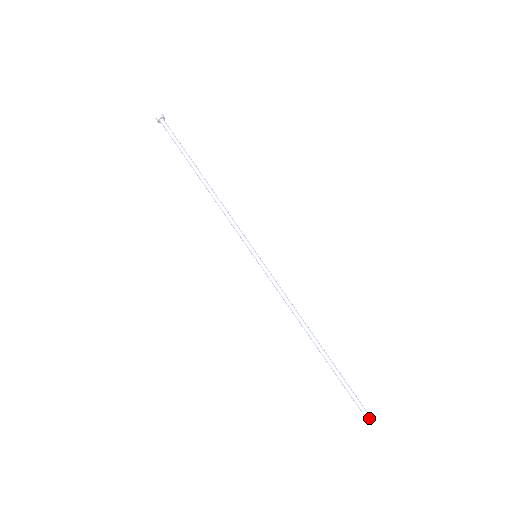
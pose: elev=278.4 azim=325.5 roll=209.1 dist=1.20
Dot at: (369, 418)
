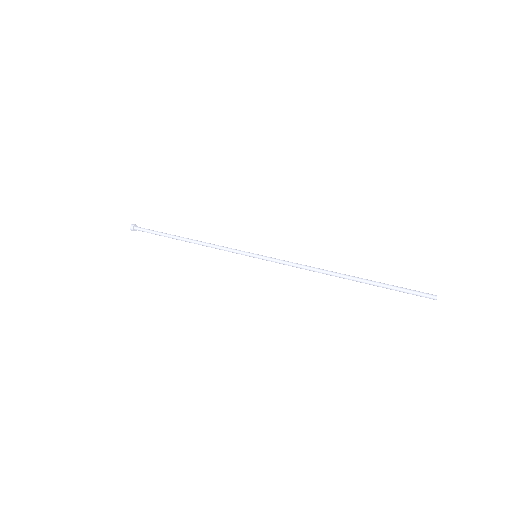
Dot at: (435, 295)
